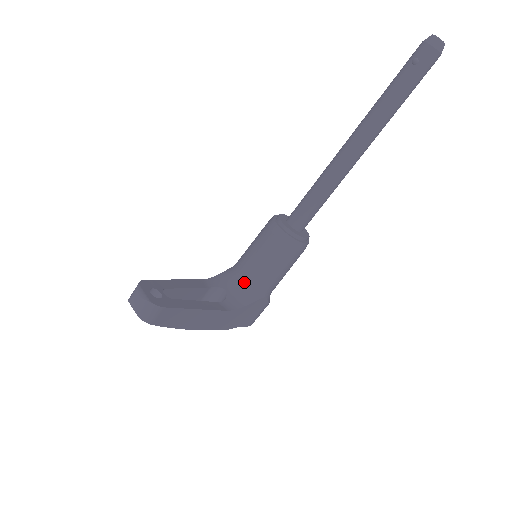
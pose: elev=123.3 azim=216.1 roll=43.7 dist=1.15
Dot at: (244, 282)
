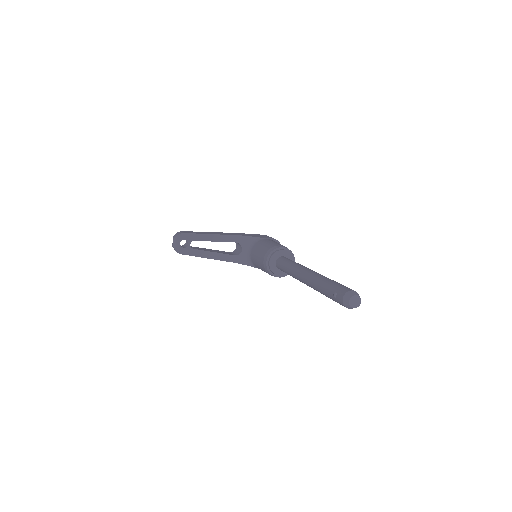
Dot at: (251, 257)
